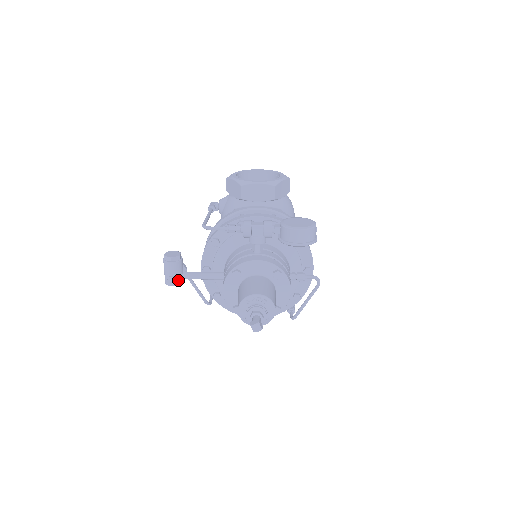
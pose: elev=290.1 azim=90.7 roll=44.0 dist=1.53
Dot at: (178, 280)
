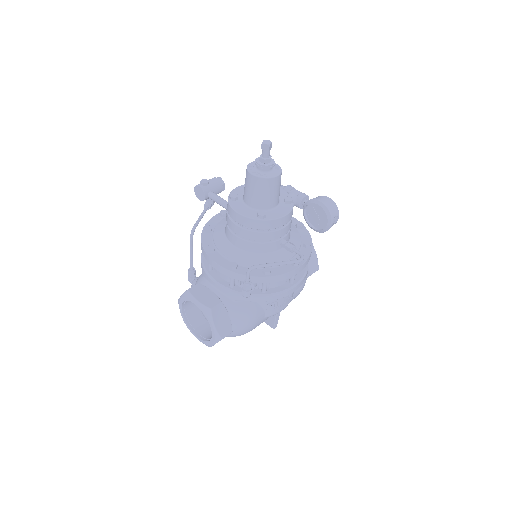
Dot at: (207, 188)
